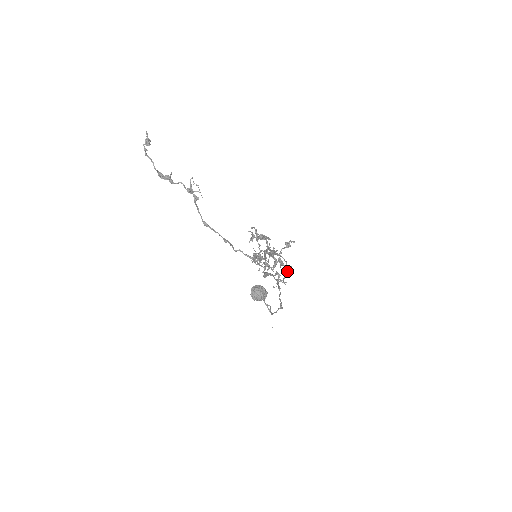
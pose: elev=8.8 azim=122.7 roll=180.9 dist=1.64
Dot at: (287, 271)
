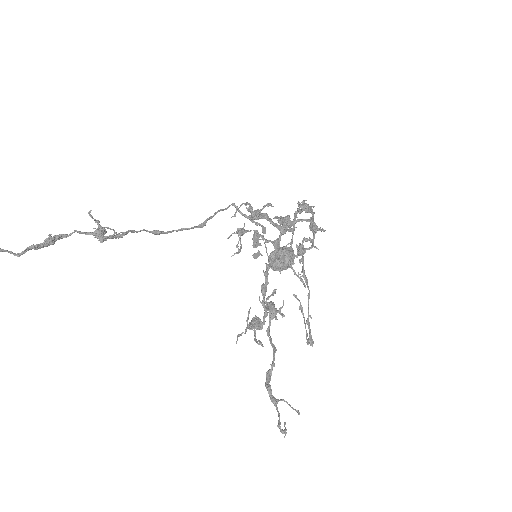
Dot at: occluded
